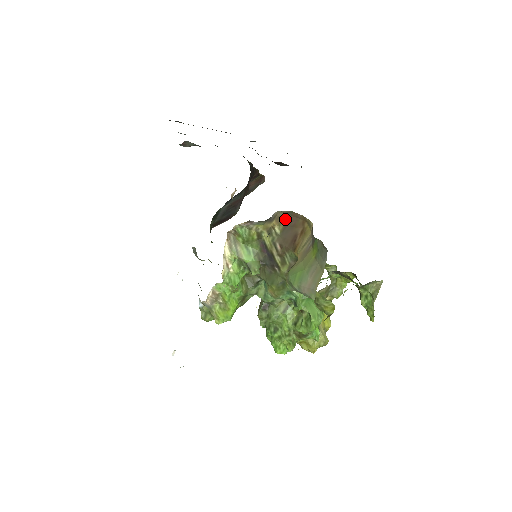
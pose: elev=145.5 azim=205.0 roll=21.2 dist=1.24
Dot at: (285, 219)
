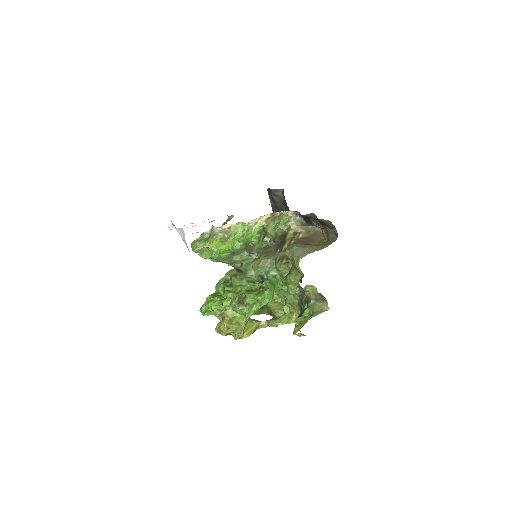
Dot at: (311, 234)
